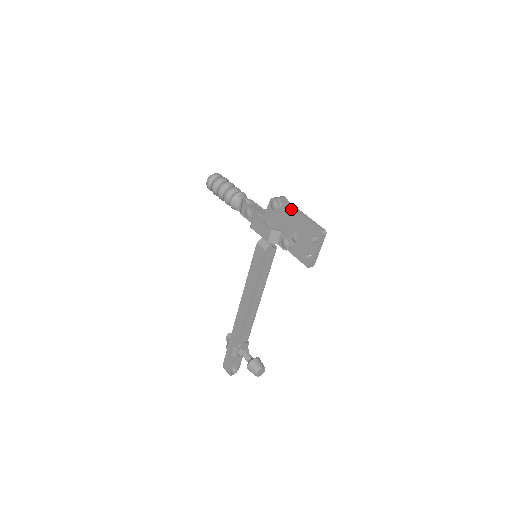
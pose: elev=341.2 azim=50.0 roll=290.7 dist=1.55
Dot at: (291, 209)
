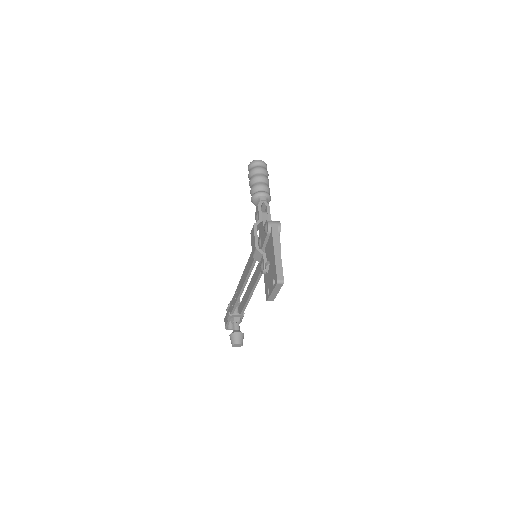
Dot at: (272, 242)
